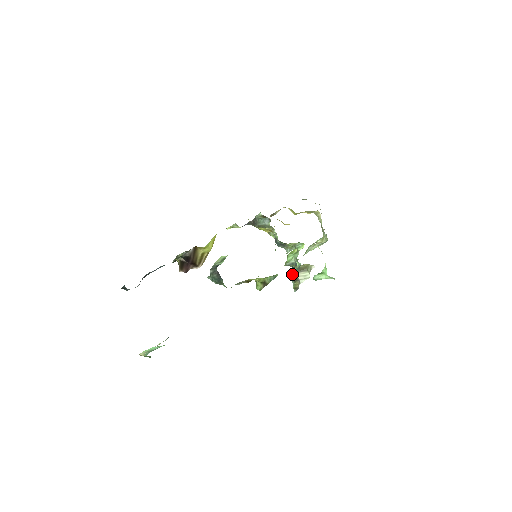
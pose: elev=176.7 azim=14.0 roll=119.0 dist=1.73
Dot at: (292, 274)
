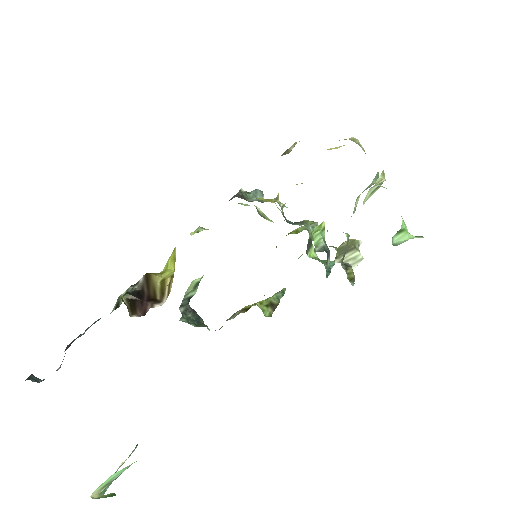
Dot at: occluded
